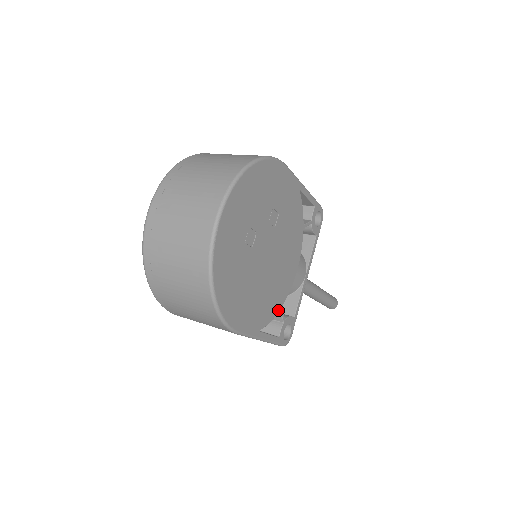
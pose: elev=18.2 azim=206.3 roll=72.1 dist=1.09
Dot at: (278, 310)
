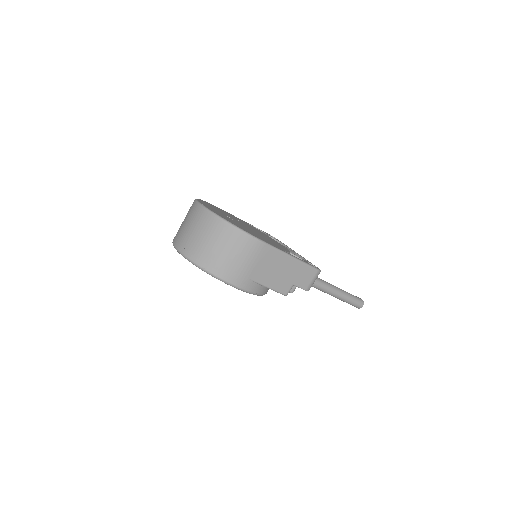
Dot at: occluded
